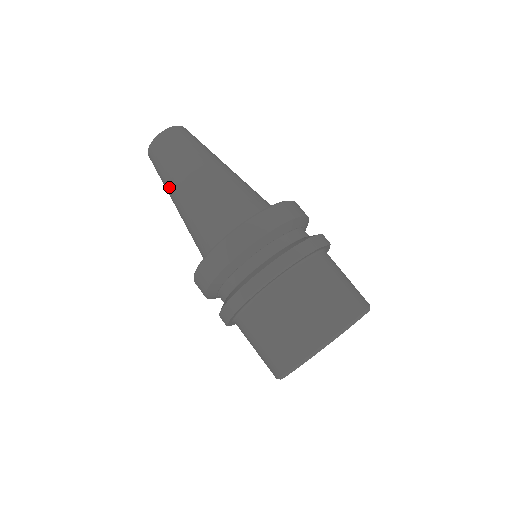
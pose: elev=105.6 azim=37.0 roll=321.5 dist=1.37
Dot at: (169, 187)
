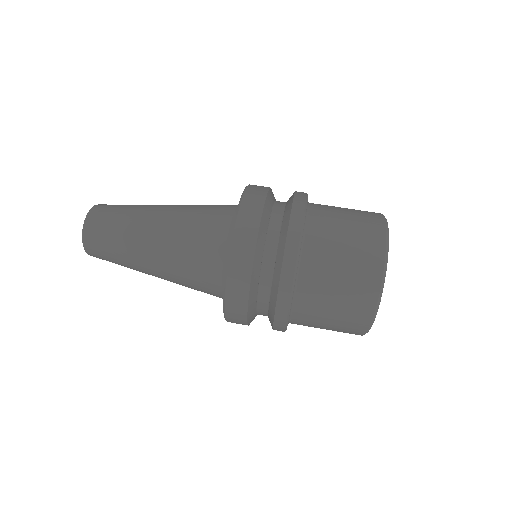
Dot at: (132, 260)
